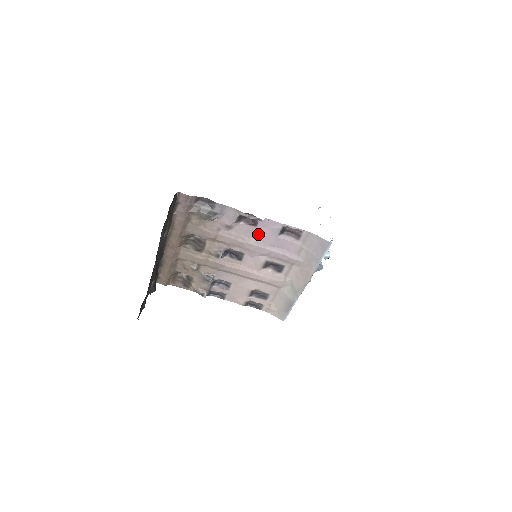
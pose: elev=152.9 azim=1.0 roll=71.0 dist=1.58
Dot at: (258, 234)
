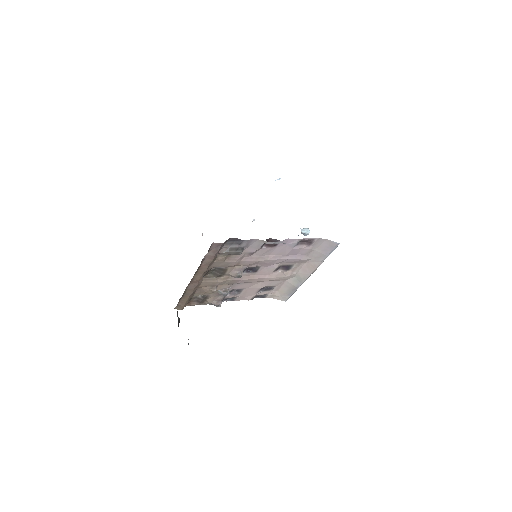
Dot at: (276, 251)
